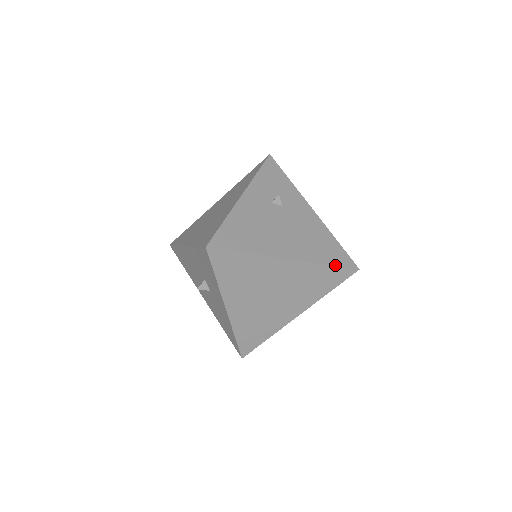
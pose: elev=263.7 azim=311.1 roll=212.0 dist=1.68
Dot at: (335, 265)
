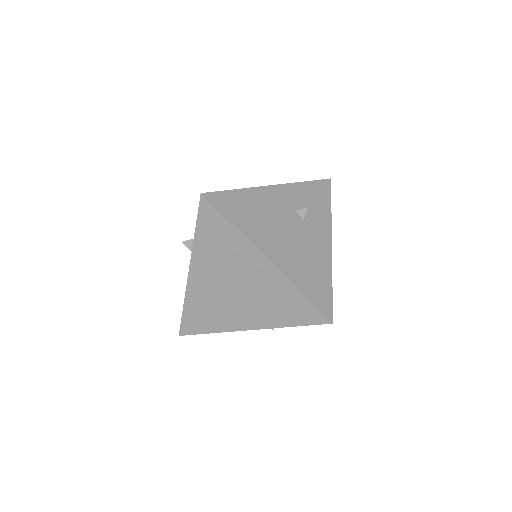
Dot at: (311, 300)
